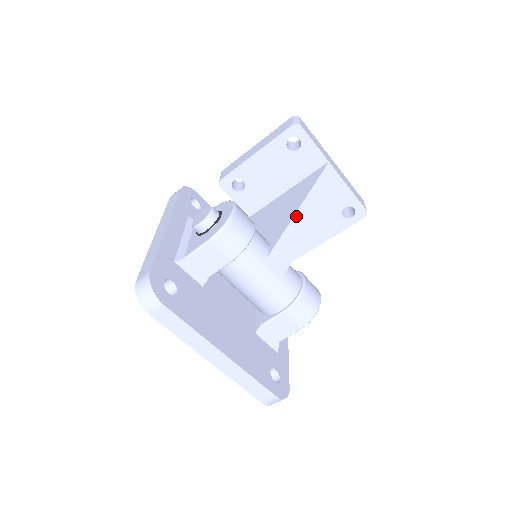
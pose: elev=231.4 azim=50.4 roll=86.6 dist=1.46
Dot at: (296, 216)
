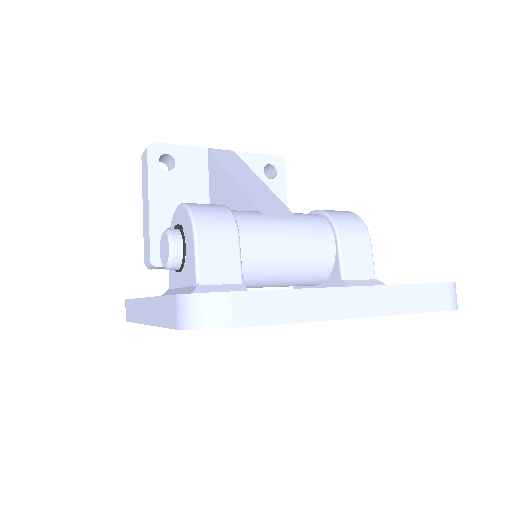
Dot at: (238, 182)
